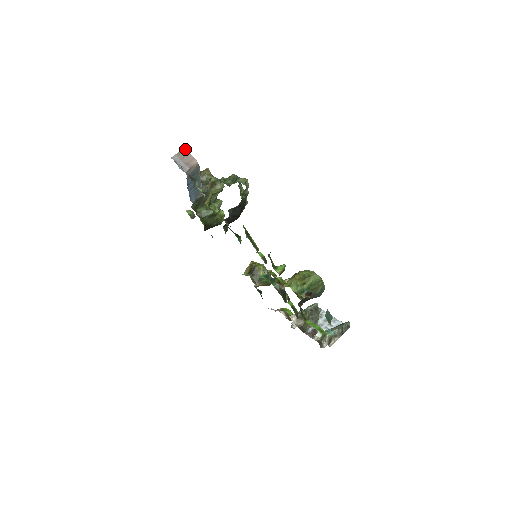
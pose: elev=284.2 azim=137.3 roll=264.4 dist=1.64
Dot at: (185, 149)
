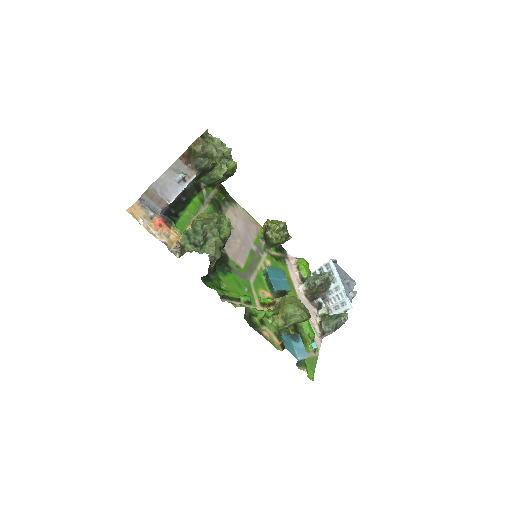
Dot at: (151, 188)
